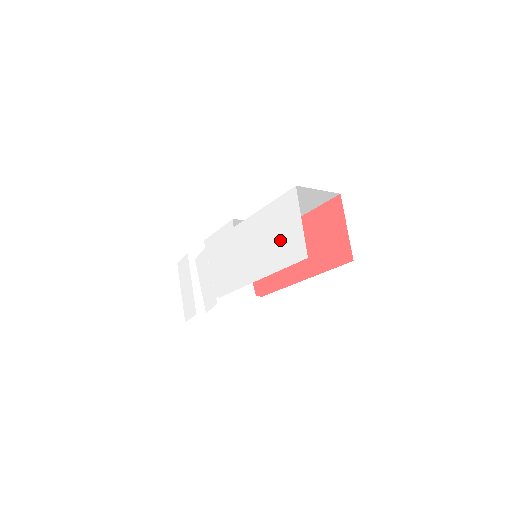
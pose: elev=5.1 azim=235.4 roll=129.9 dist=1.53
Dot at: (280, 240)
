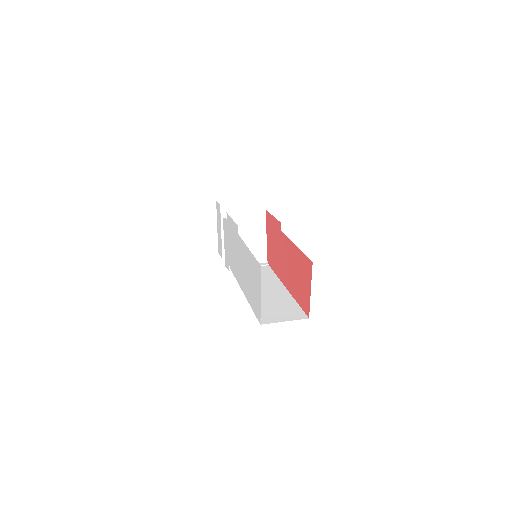
Dot at: (252, 289)
